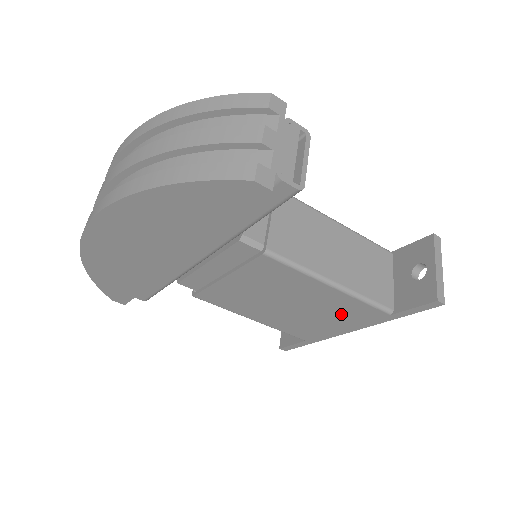
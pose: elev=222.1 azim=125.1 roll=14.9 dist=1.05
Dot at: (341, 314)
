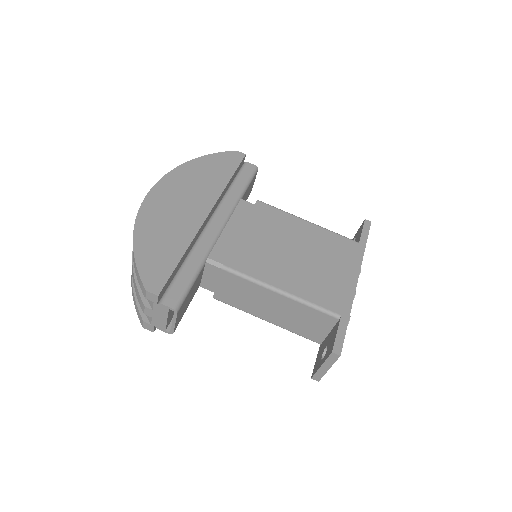
Dot at: (334, 253)
